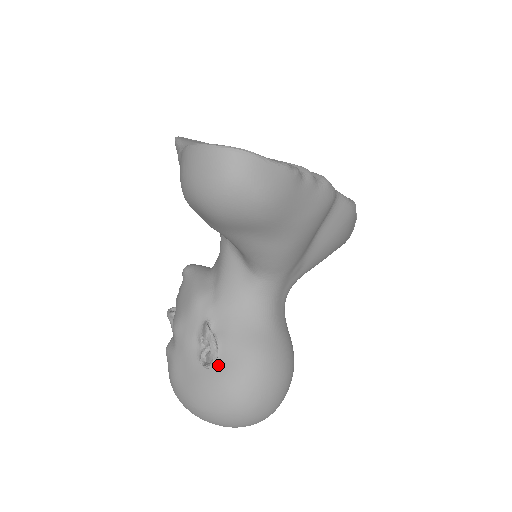
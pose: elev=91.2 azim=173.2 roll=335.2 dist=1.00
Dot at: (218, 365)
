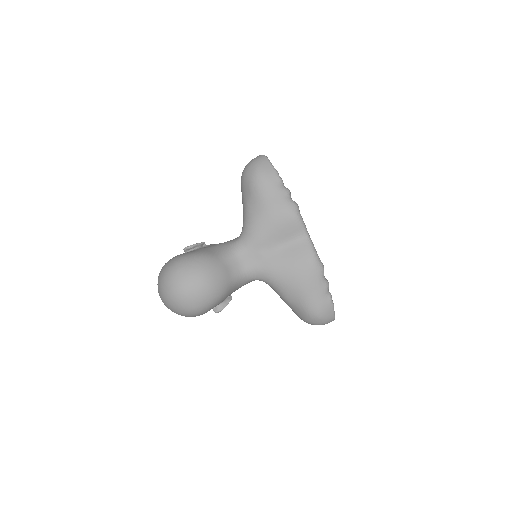
Dot at: occluded
